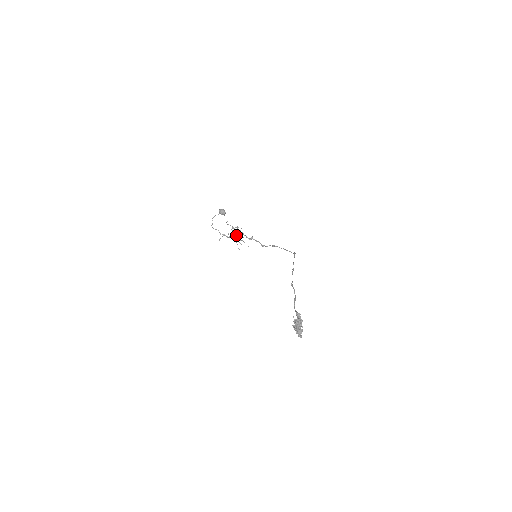
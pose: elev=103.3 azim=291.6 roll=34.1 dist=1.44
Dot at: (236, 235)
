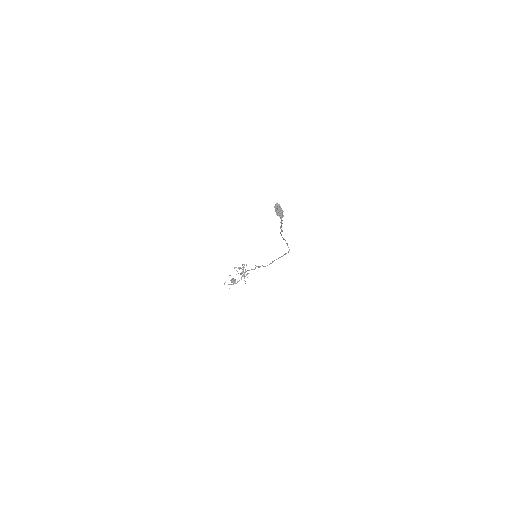
Dot at: (243, 272)
